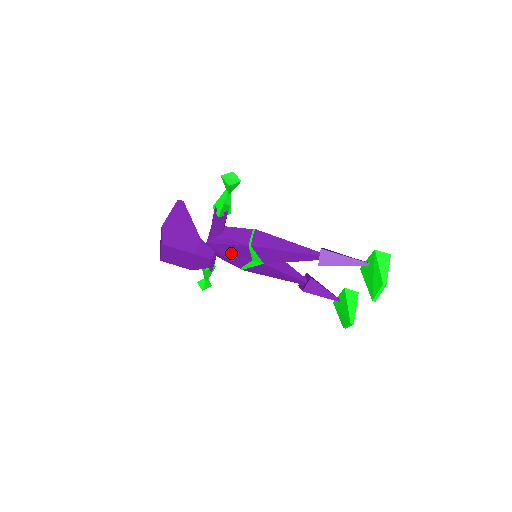
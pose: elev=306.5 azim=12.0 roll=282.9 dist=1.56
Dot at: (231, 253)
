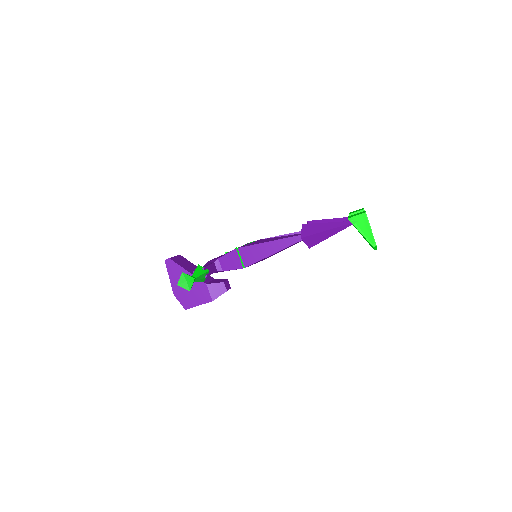
Dot at: occluded
